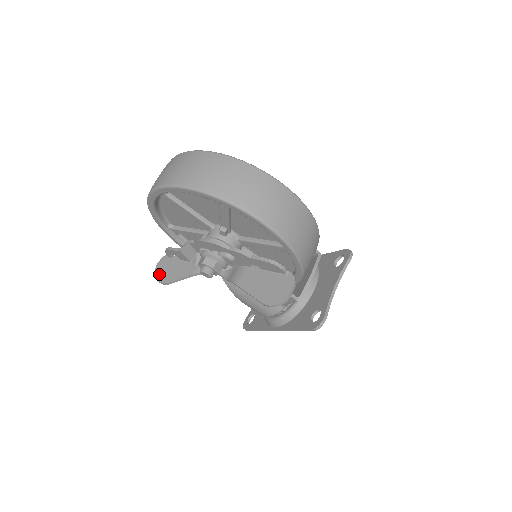
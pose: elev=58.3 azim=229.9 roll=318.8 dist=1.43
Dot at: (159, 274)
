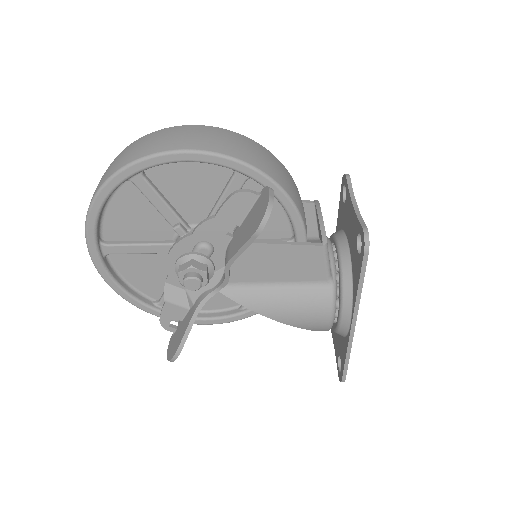
Dot at: (170, 354)
